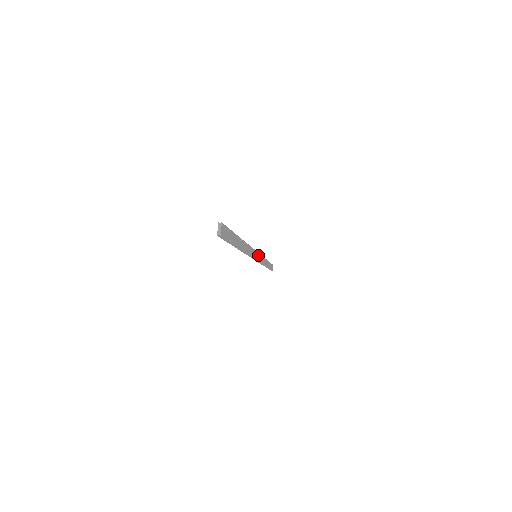
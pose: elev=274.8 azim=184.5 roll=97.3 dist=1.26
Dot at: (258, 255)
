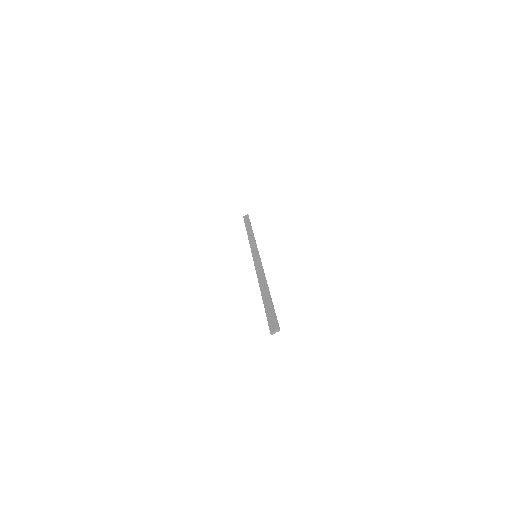
Dot at: occluded
